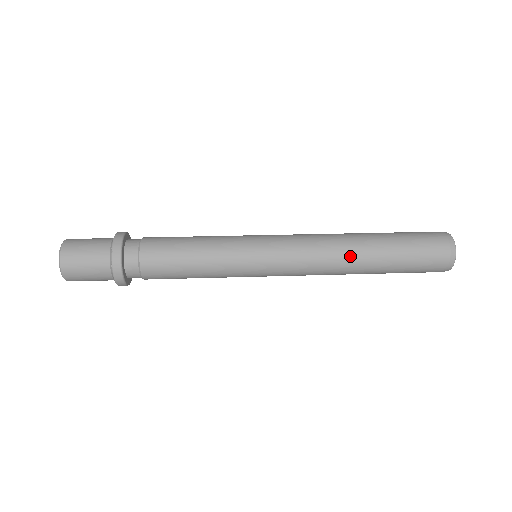
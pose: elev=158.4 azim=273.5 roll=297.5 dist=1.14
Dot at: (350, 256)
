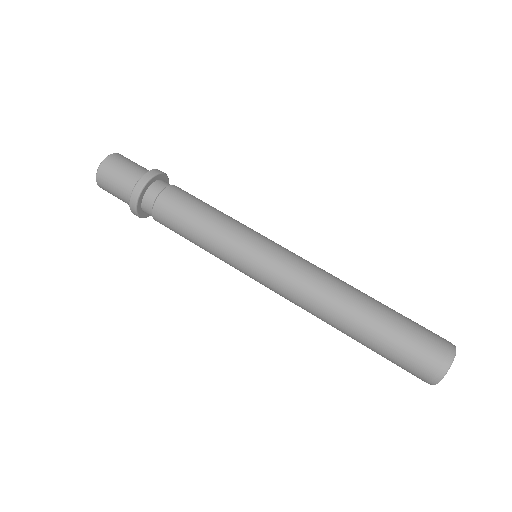
Dot at: occluded
